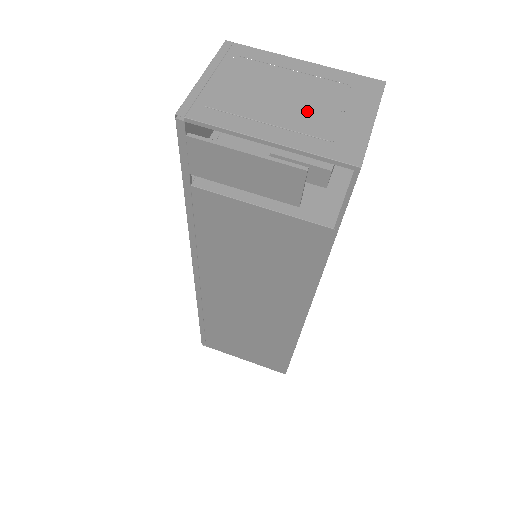
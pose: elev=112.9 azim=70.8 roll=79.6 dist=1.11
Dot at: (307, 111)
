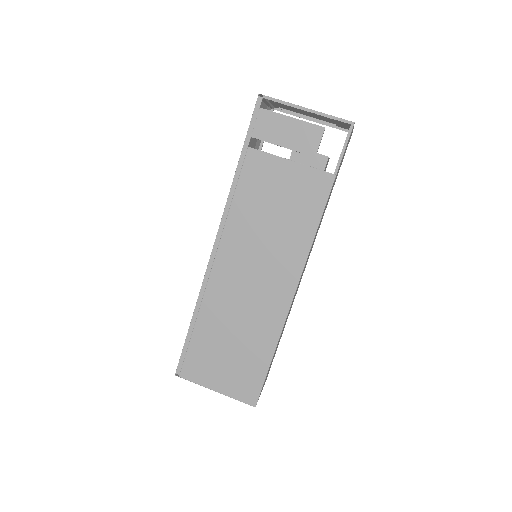
Dot at: (321, 116)
